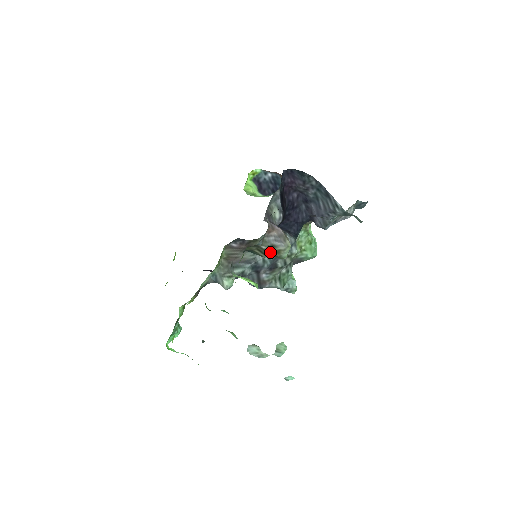
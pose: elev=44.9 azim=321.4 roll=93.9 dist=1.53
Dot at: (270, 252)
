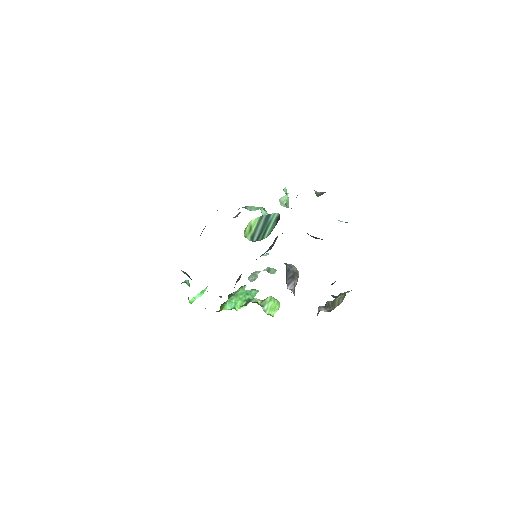
Dot at: occluded
